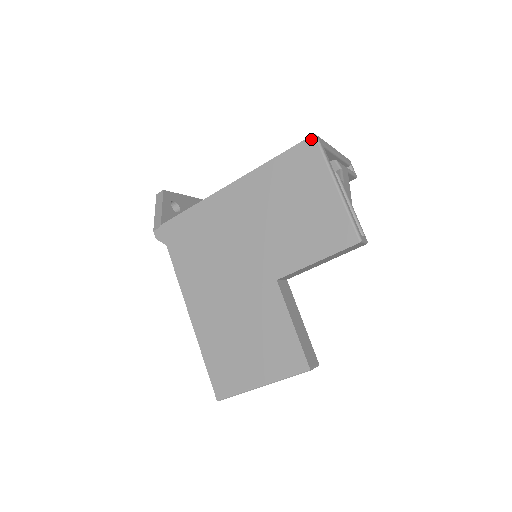
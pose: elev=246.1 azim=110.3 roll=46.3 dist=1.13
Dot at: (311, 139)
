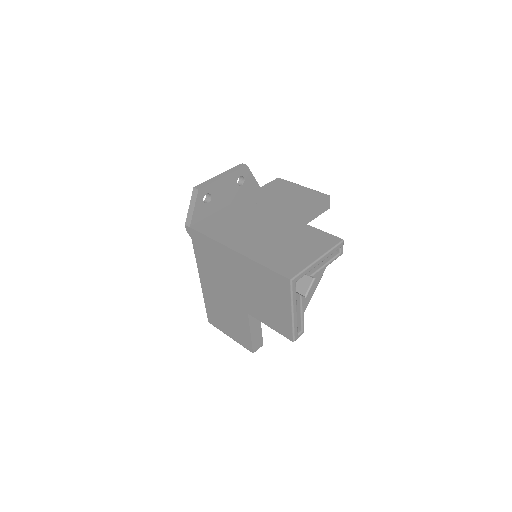
Dot at: (287, 280)
